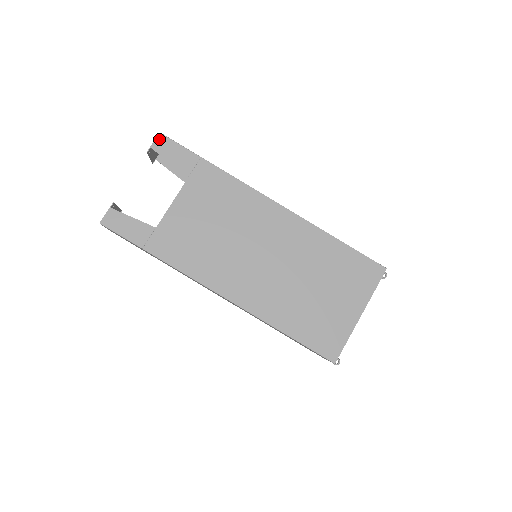
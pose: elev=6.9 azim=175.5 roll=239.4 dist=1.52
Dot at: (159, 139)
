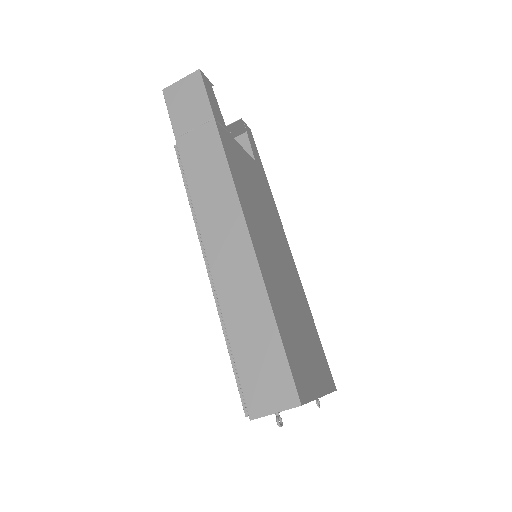
Dot at: (249, 129)
